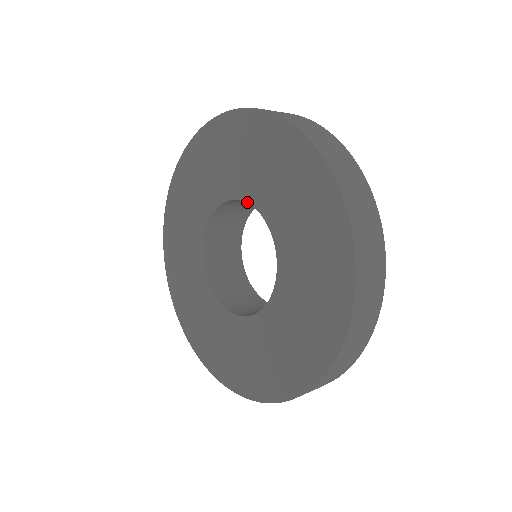
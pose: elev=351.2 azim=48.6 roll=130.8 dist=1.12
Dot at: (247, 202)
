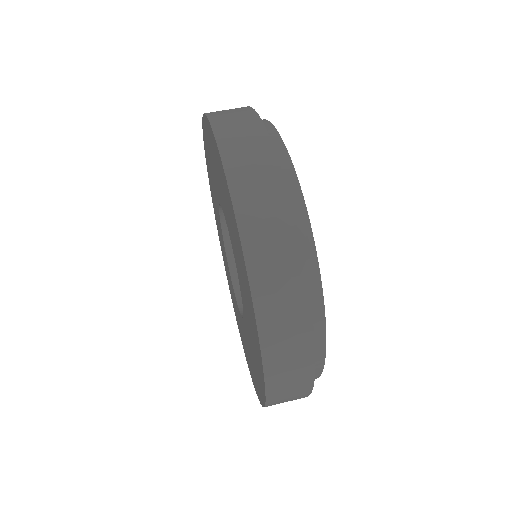
Dot at: (222, 208)
